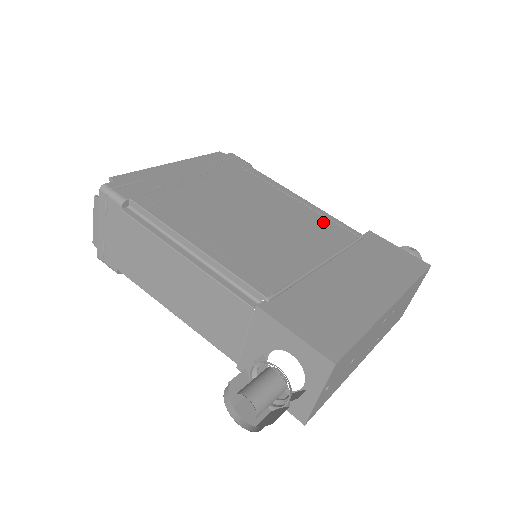
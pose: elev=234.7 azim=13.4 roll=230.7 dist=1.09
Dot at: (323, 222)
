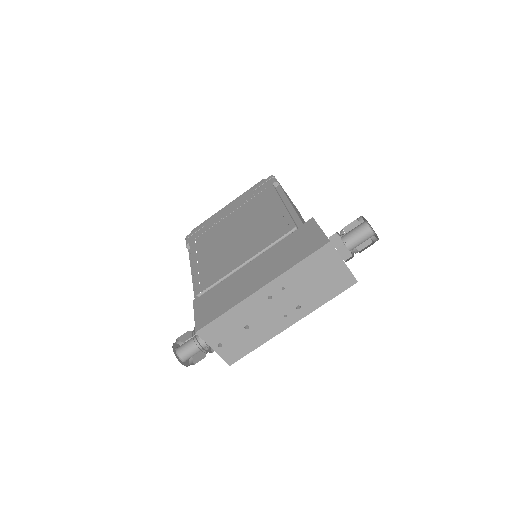
Dot at: (277, 223)
